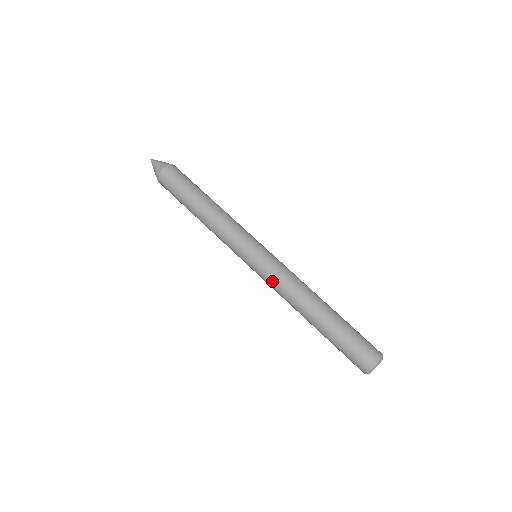
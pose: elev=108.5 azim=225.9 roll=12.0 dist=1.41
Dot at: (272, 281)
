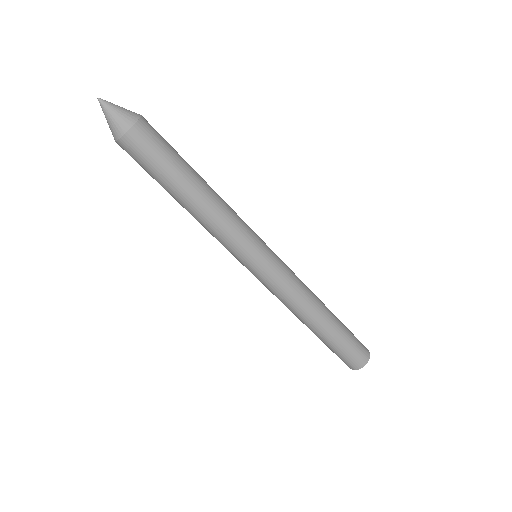
Dot at: (270, 291)
